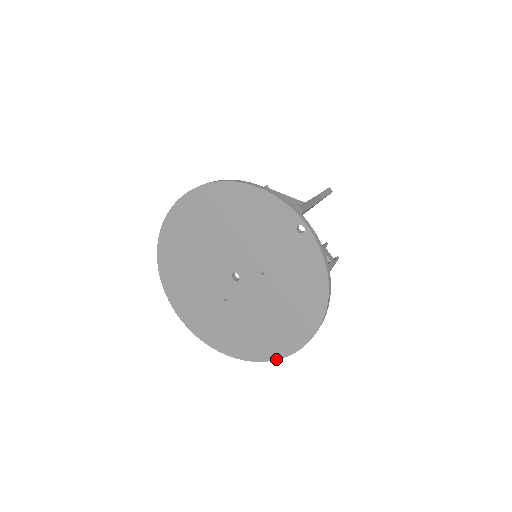
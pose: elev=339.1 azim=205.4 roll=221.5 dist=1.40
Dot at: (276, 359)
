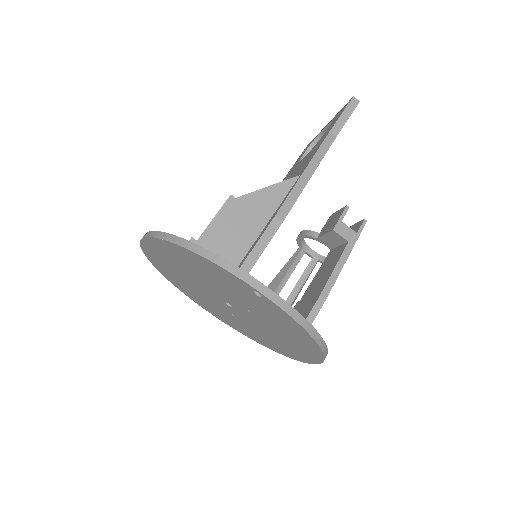
Dot at: (301, 361)
